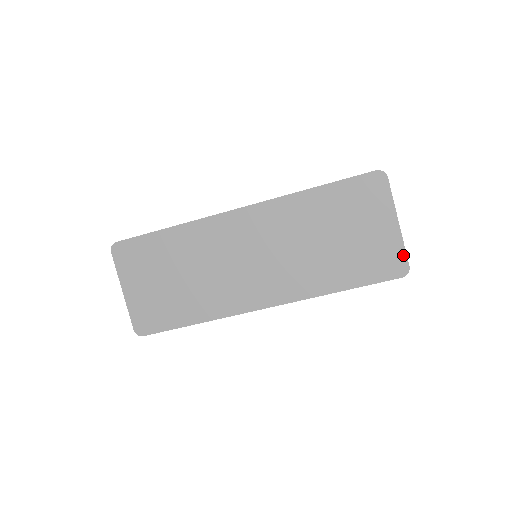
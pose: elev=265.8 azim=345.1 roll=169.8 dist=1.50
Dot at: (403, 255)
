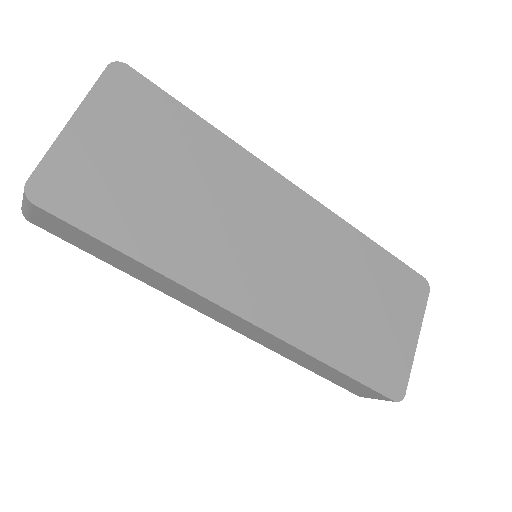
Dot at: (406, 377)
